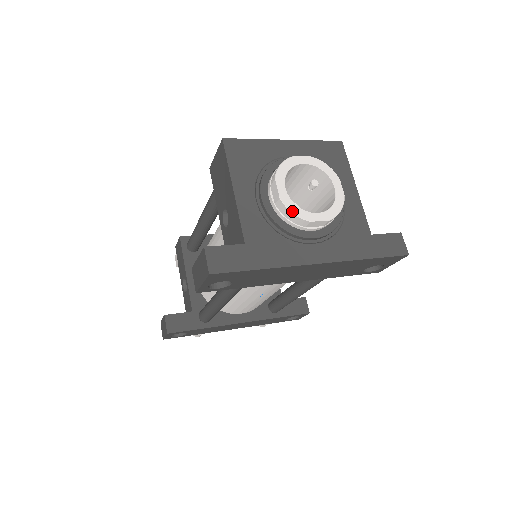
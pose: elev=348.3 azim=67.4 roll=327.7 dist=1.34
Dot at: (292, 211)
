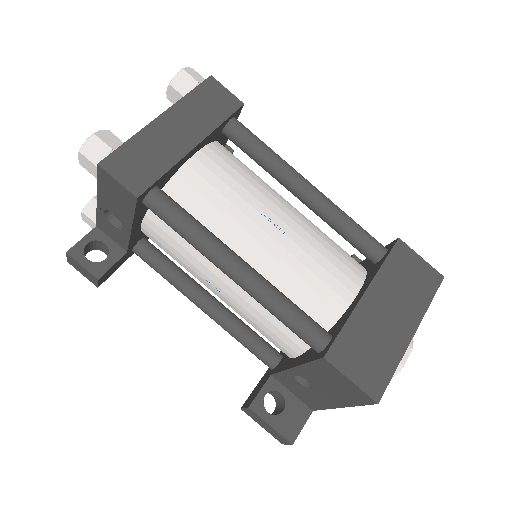
Dot at: occluded
